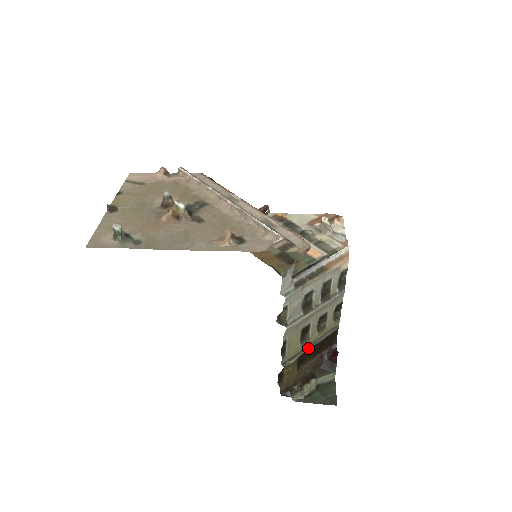
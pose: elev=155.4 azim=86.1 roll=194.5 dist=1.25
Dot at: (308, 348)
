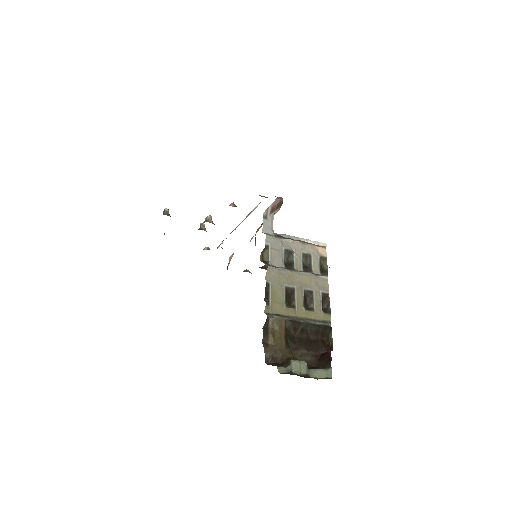
Dot at: (295, 319)
